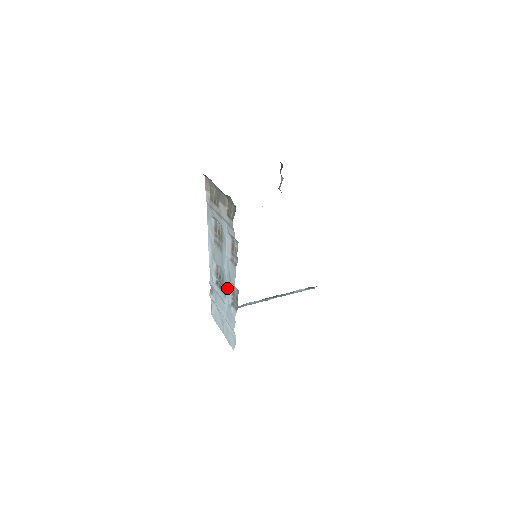
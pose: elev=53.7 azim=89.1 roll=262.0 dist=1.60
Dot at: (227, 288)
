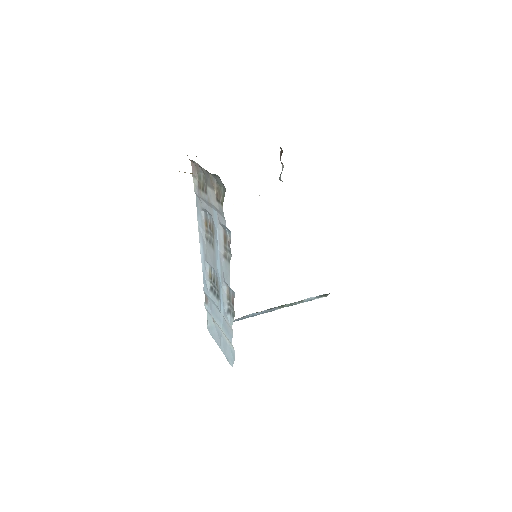
Dot at: (222, 292)
